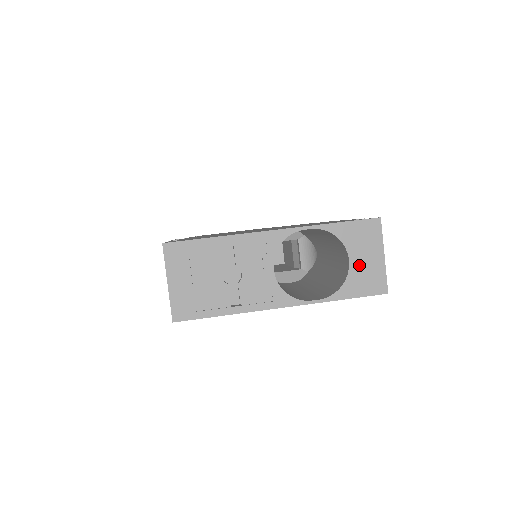
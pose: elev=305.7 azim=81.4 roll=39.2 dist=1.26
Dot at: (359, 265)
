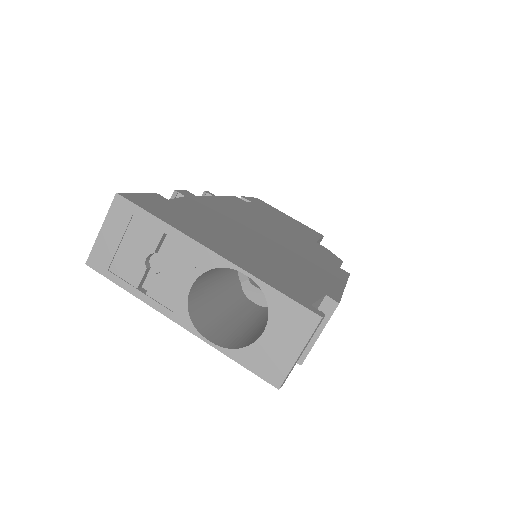
Dot at: (270, 343)
